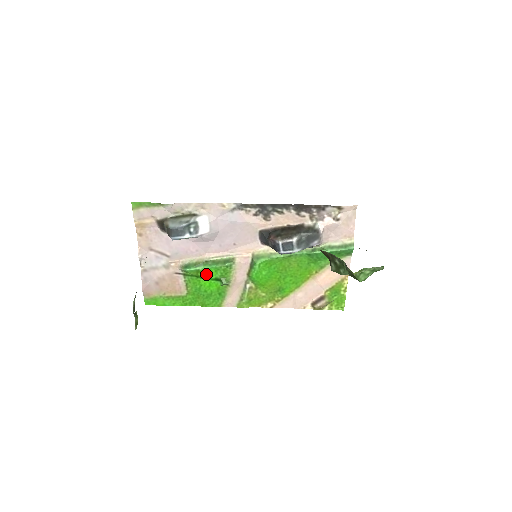
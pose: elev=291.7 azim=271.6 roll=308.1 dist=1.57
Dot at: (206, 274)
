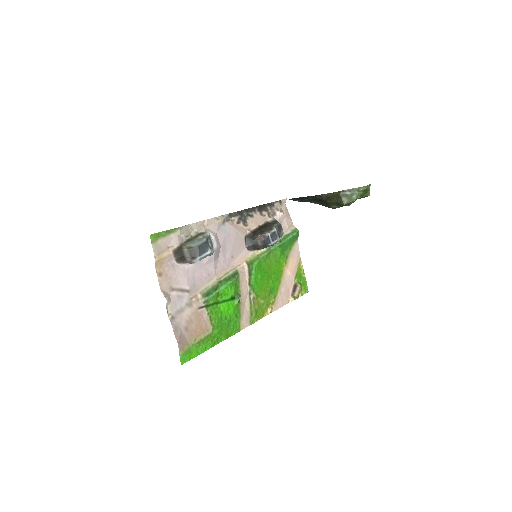
Dot at: (224, 296)
